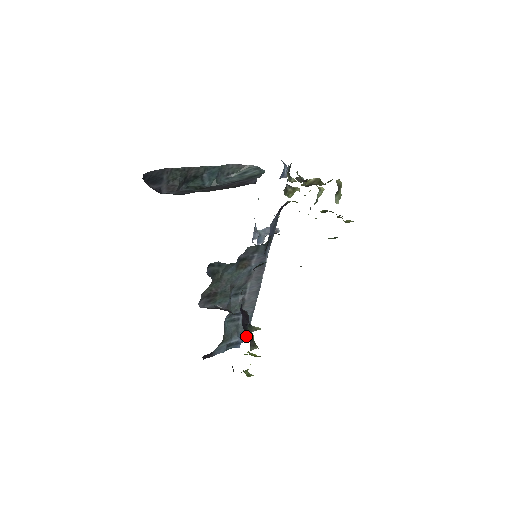
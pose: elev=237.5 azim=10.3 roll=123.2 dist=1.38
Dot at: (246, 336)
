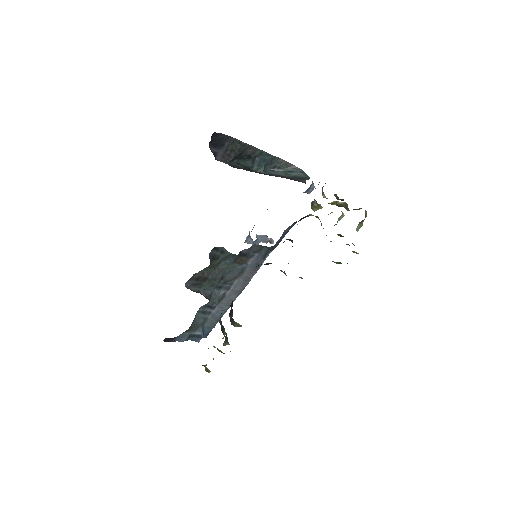
Dot at: (208, 333)
